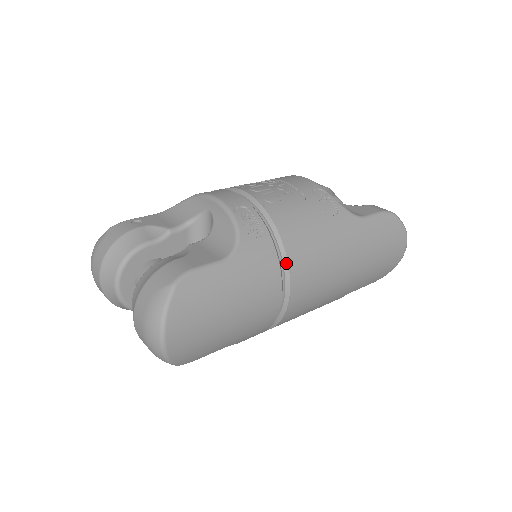
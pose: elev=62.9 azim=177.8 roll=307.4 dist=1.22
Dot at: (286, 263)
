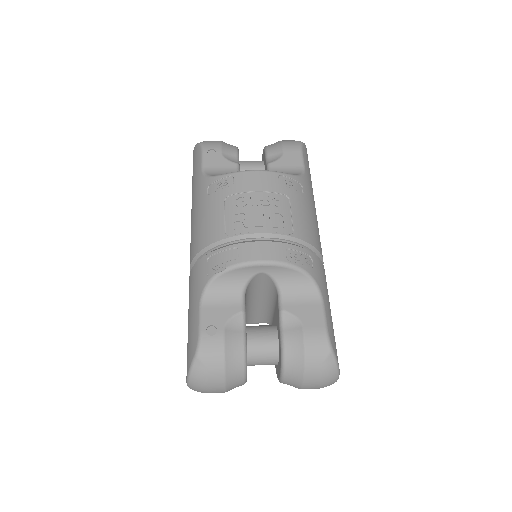
Dot at: (321, 257)
